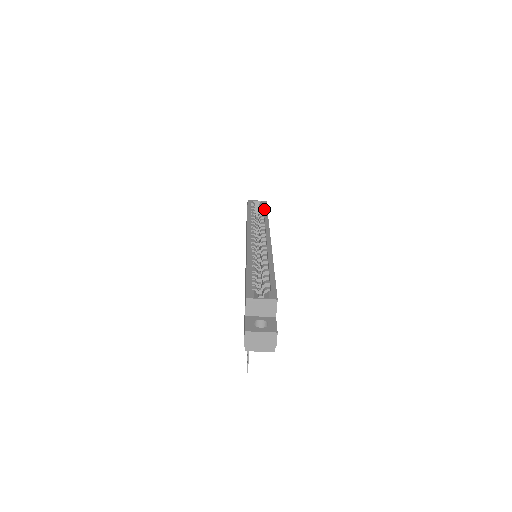
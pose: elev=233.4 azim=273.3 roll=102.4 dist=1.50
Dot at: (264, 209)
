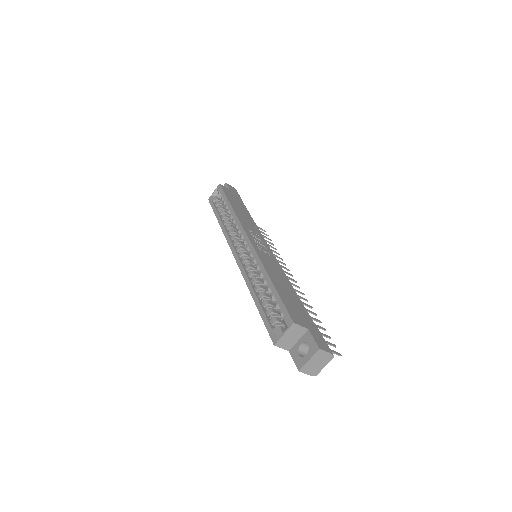
Dot at: (224, 199)
